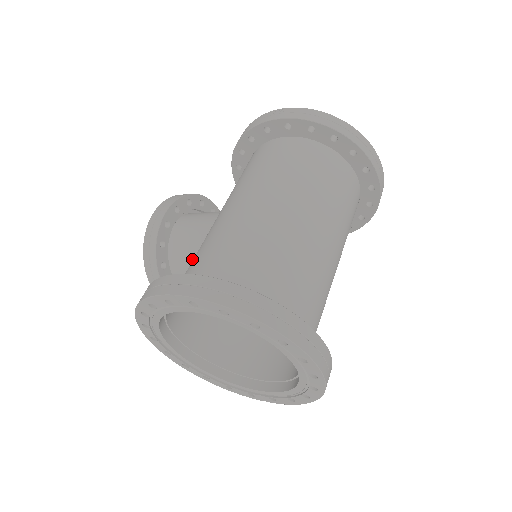
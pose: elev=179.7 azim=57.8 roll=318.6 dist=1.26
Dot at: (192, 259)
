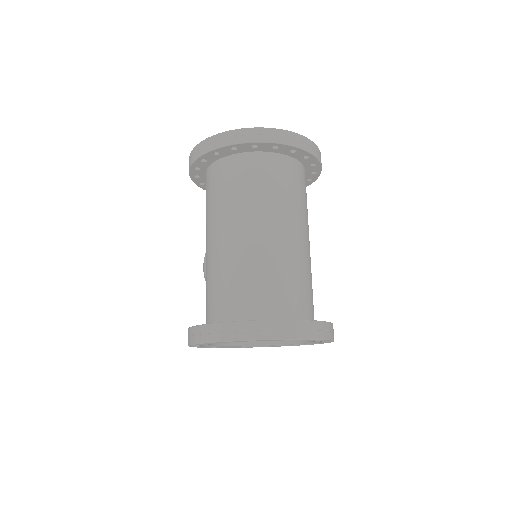
Dot at: occluded
